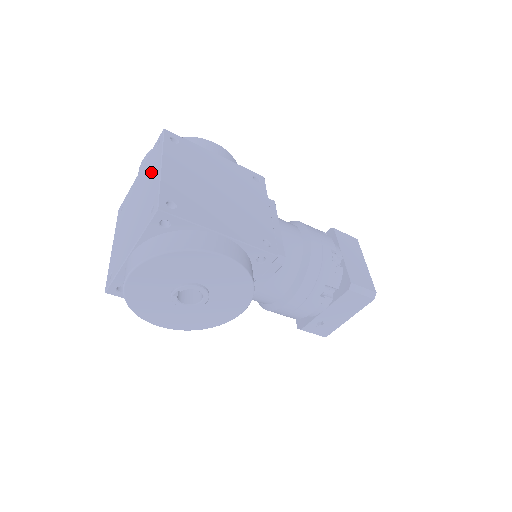
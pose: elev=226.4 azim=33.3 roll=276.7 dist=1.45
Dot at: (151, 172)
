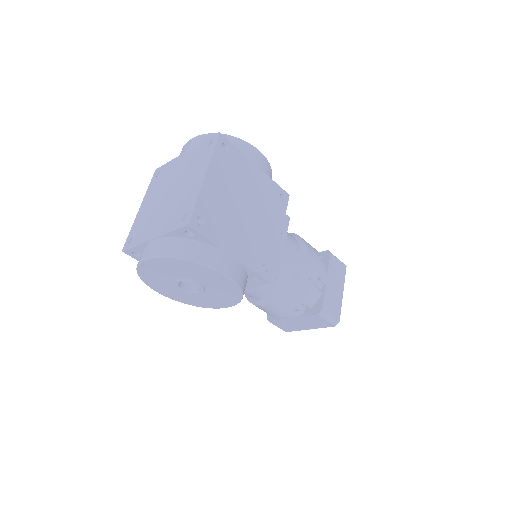
Dot at: (194, 170)
